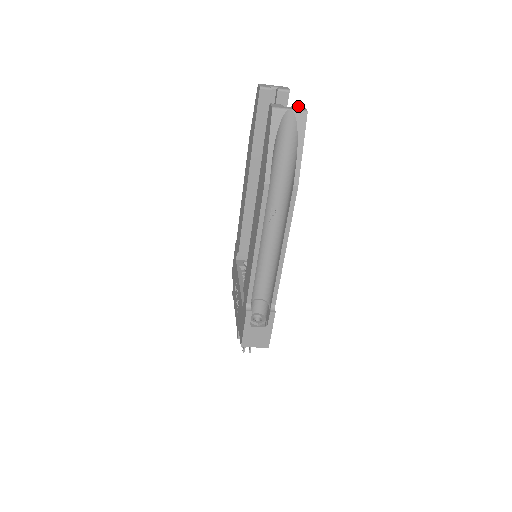
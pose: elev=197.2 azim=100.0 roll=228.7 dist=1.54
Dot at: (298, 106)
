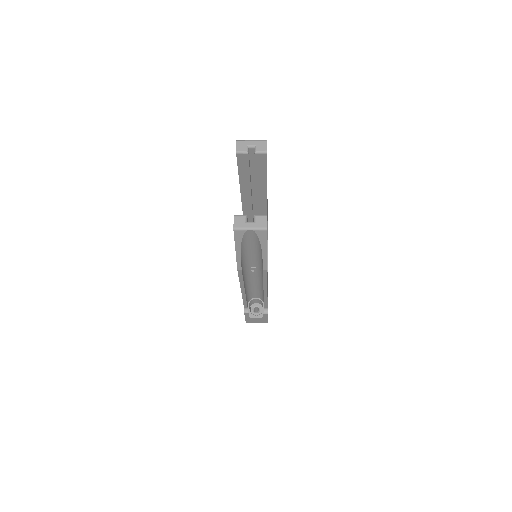
Dot at: (260, 216)
